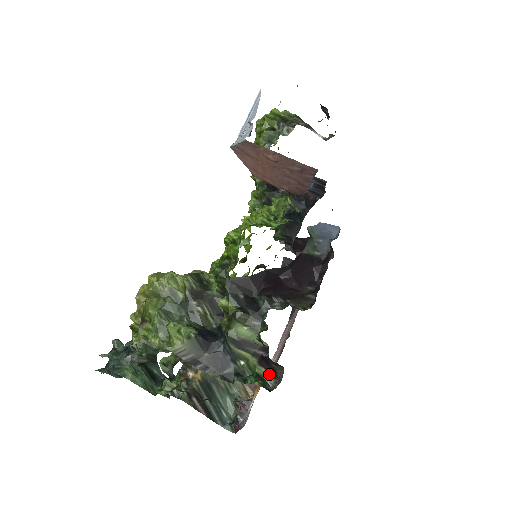
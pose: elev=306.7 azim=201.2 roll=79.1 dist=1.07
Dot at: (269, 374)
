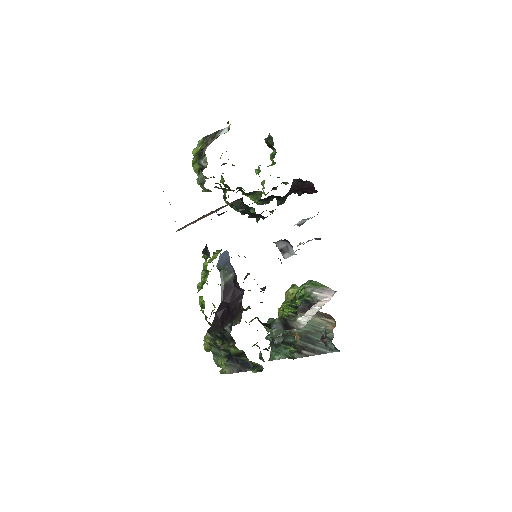
Dot at: (256, 363)
